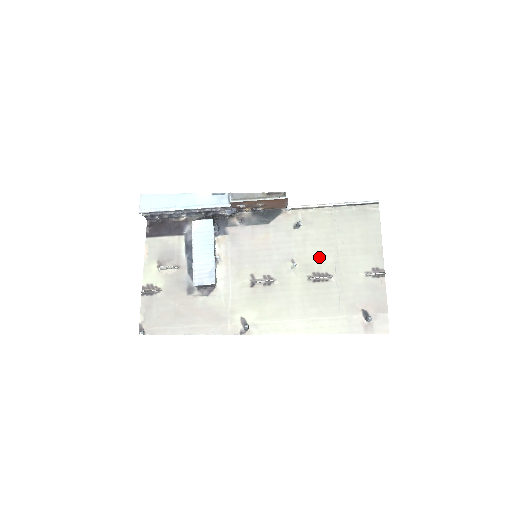
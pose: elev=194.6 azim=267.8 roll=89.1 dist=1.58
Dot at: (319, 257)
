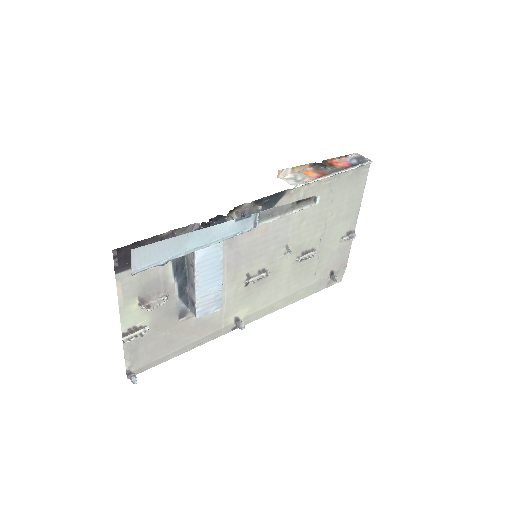
Dot at: (310, 235)
